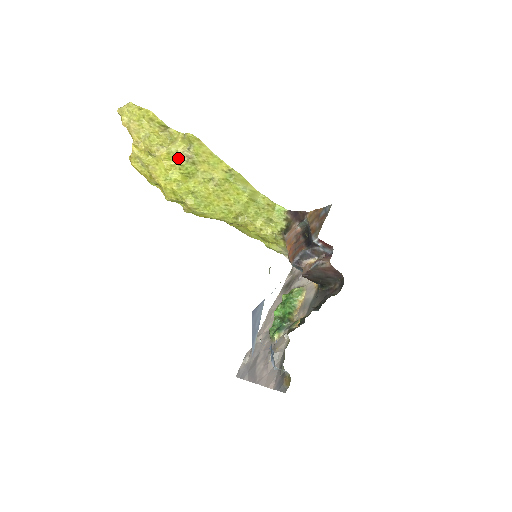
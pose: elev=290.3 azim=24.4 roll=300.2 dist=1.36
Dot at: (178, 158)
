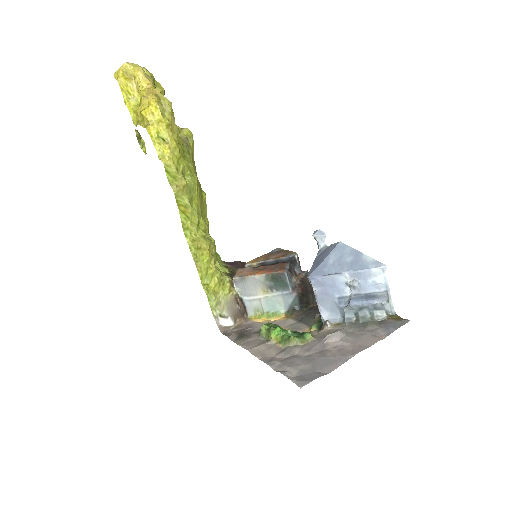
Dot at: (181, 137)
